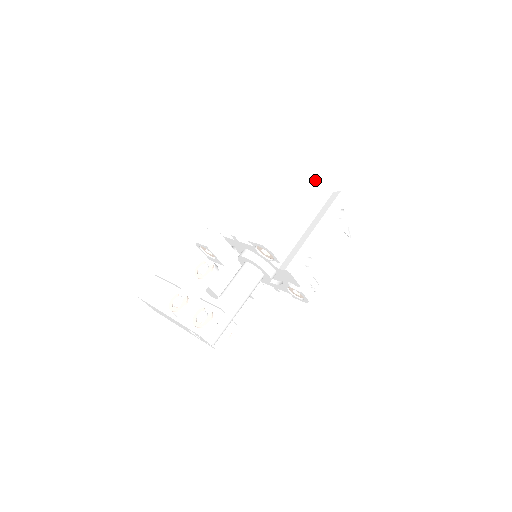
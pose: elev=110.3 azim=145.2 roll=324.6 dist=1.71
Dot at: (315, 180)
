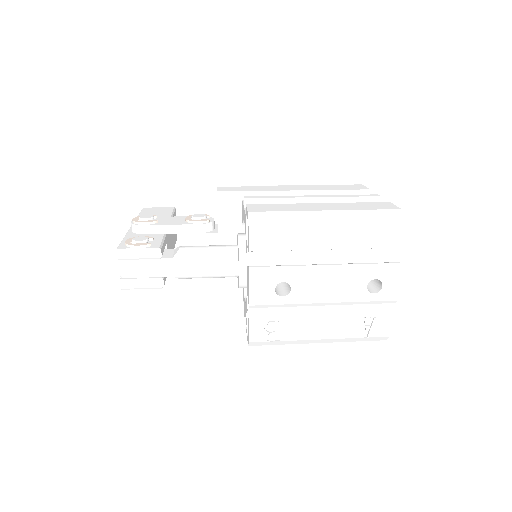
Dot at: (376, 214)
